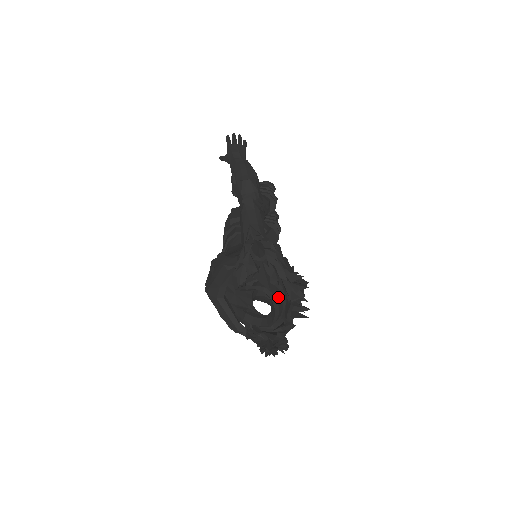
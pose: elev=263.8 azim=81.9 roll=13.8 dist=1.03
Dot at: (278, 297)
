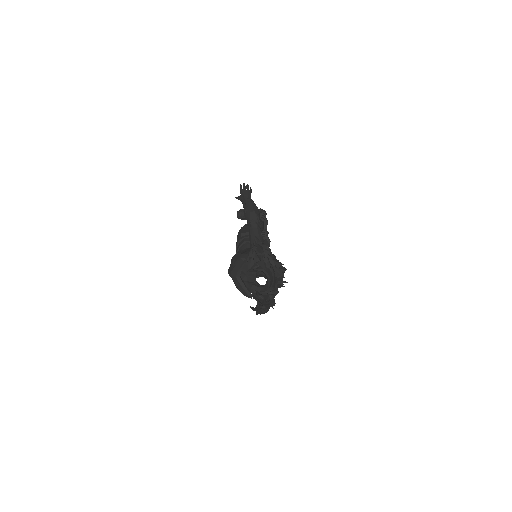
Dot at: (270, 275)
